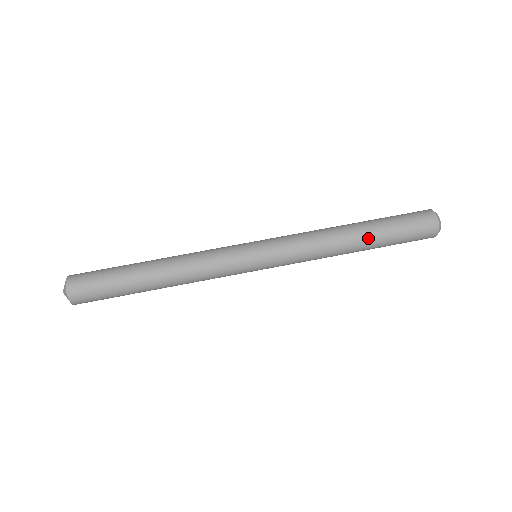
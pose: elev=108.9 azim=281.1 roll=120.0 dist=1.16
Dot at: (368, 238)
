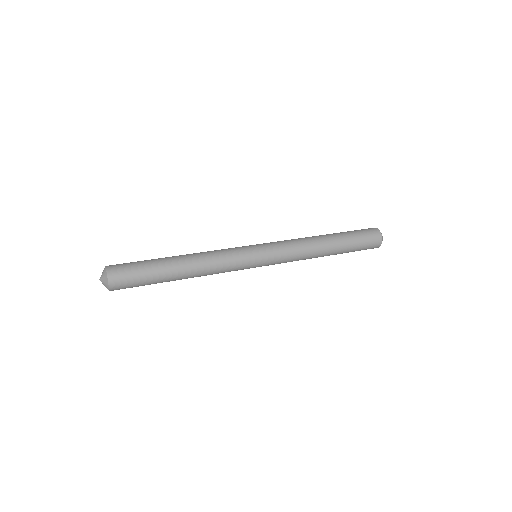
Dot at: (337, 247)
